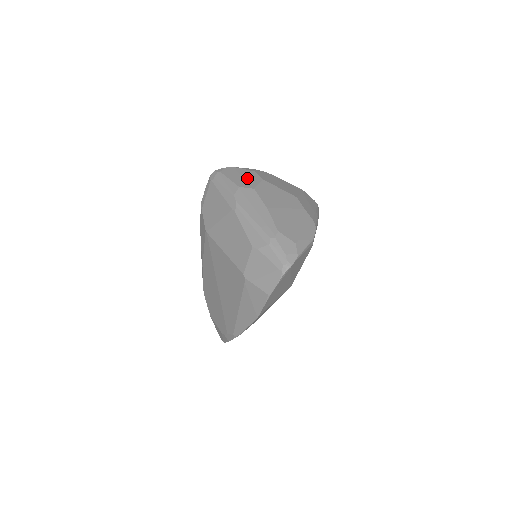
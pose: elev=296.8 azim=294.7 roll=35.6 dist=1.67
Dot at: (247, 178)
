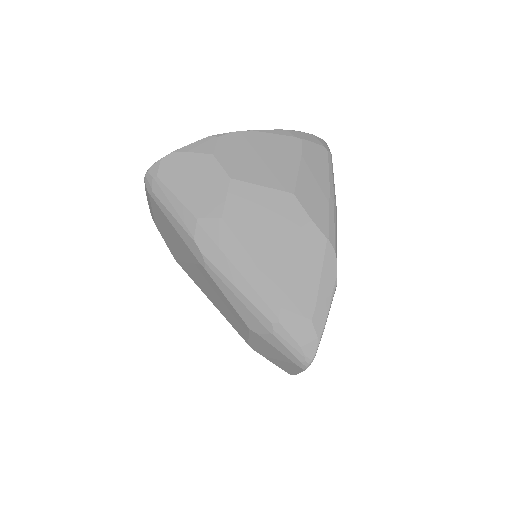
Dot at: (203, 184)
